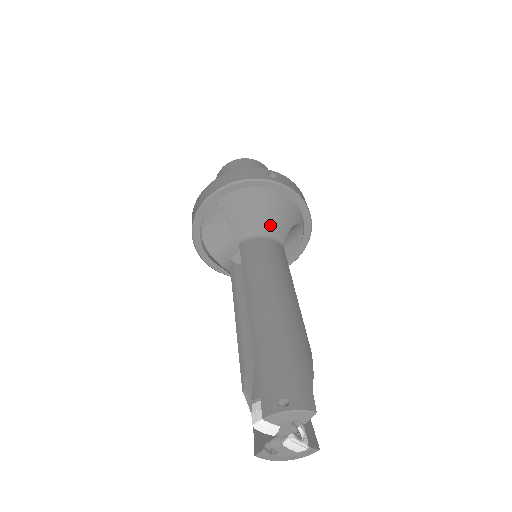
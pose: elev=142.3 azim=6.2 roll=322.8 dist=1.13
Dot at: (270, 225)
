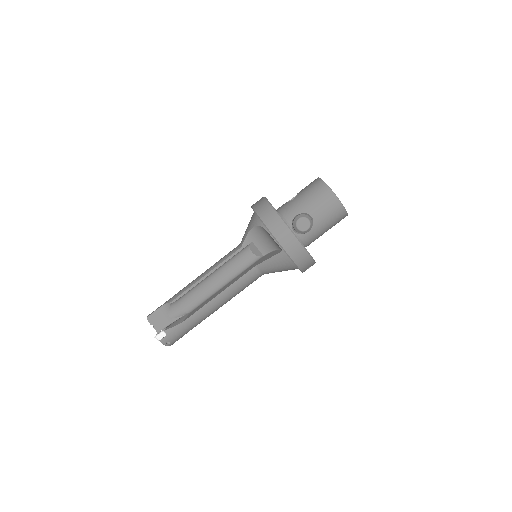
Dot at: occluded
